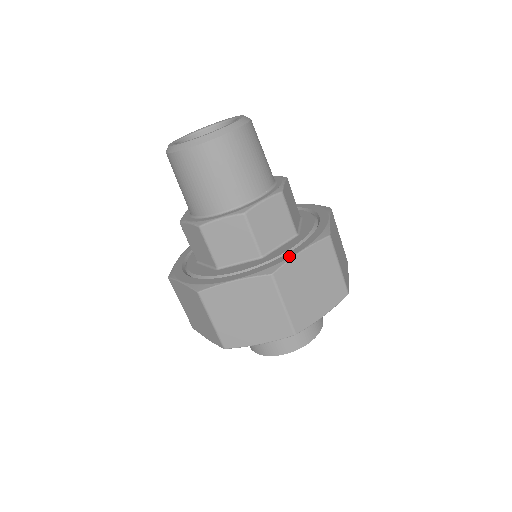
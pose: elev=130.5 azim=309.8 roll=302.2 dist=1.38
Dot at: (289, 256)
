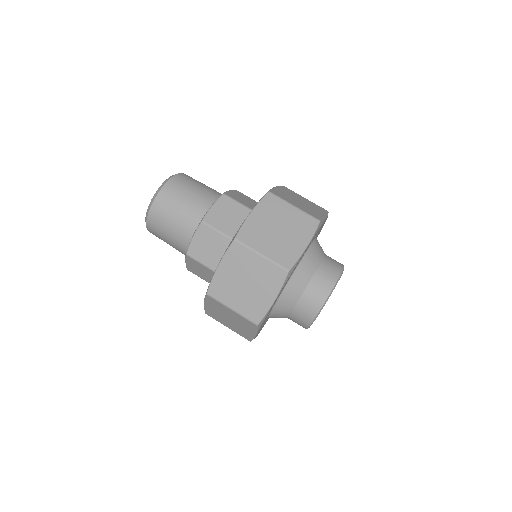
Dot at: (243, 222)
